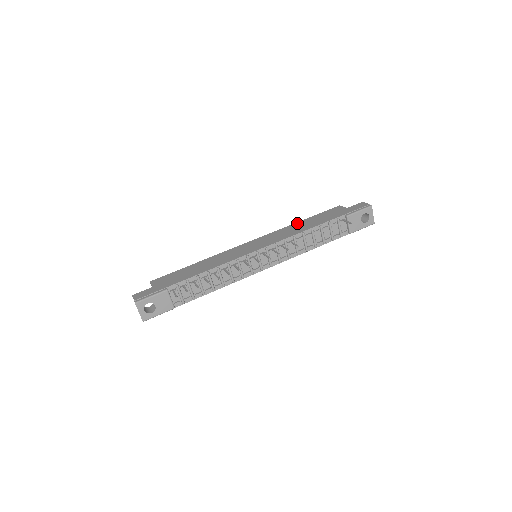
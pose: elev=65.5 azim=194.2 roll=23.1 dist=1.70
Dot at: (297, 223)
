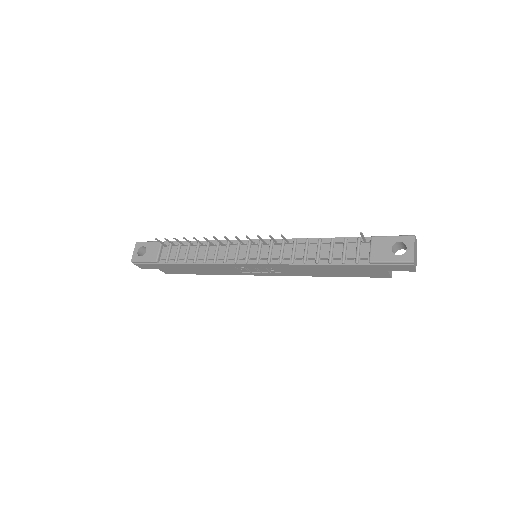
Dot at: occluded
